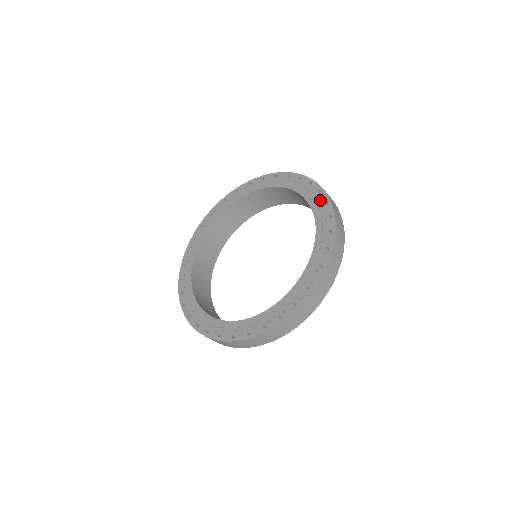
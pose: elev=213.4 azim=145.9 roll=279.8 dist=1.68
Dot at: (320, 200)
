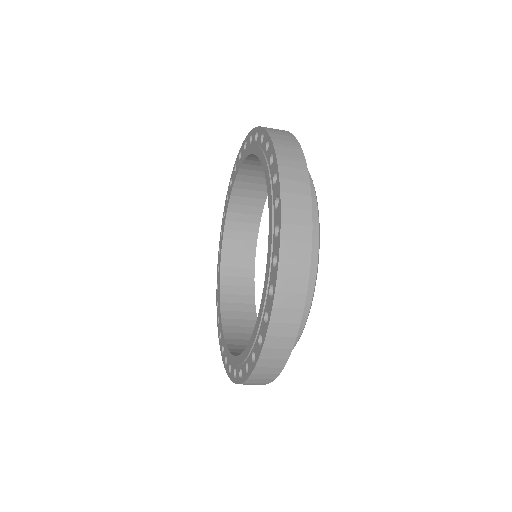
Dot at: (259, 139)
